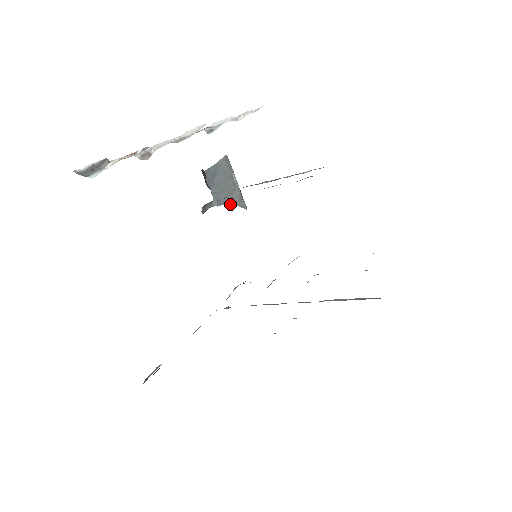
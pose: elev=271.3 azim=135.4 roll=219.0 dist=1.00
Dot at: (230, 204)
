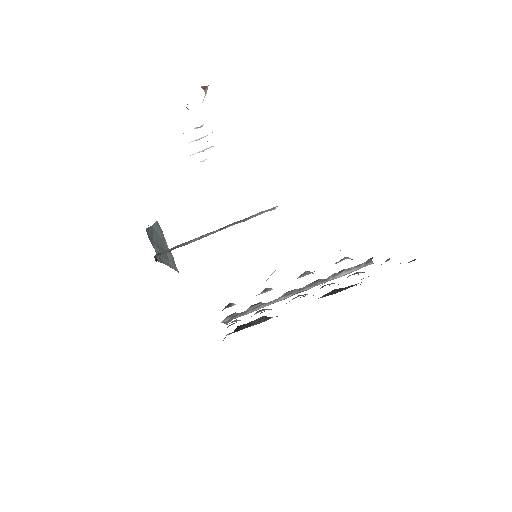
Dot at: (167, 265)
